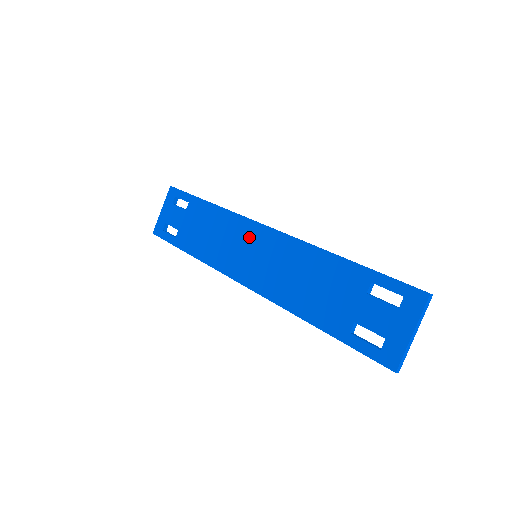
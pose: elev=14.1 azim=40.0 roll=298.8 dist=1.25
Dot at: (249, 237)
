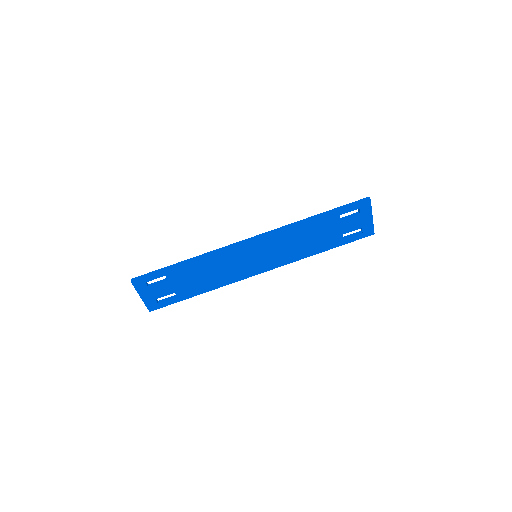
Dot at: (243, 253)
